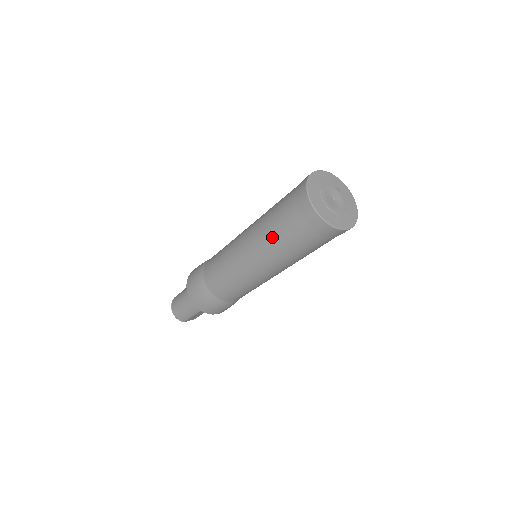
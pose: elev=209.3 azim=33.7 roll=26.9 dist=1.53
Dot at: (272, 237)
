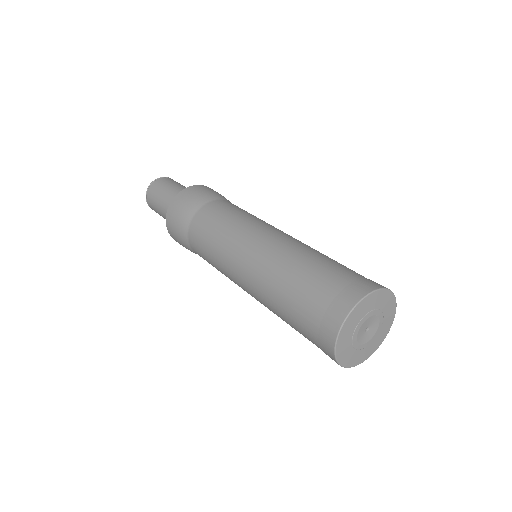
Dot at: (277, 312)
